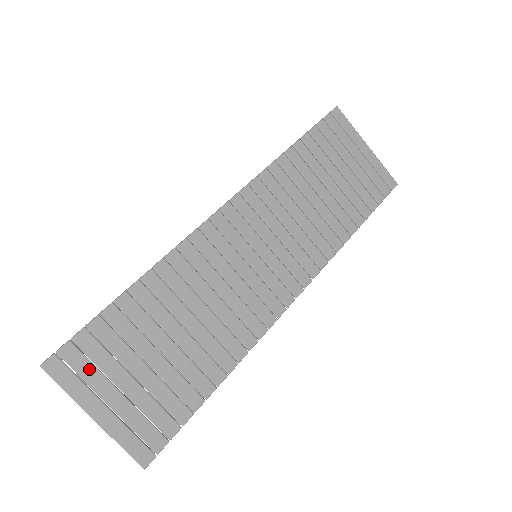
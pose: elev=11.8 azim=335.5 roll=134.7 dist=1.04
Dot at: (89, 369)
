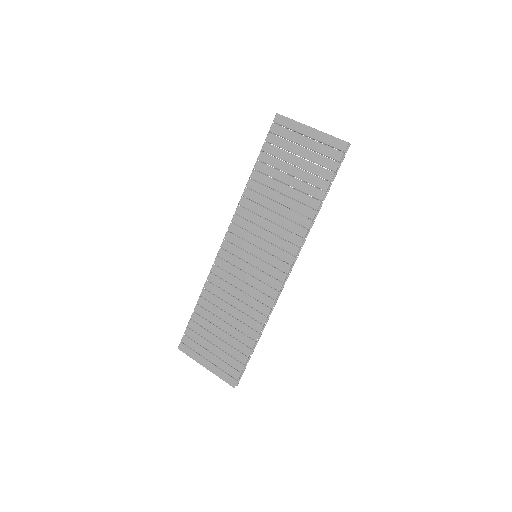
Dot at: (195, 346)
